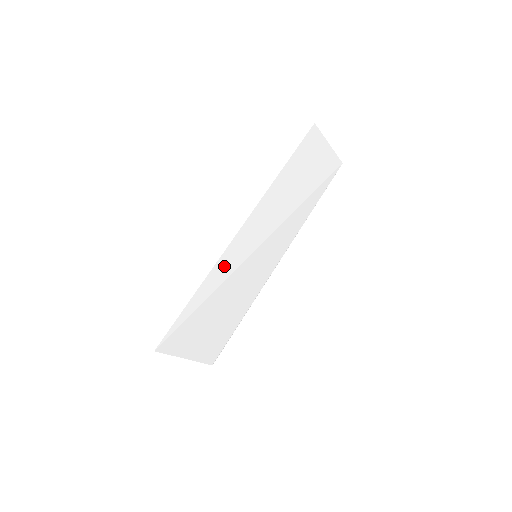
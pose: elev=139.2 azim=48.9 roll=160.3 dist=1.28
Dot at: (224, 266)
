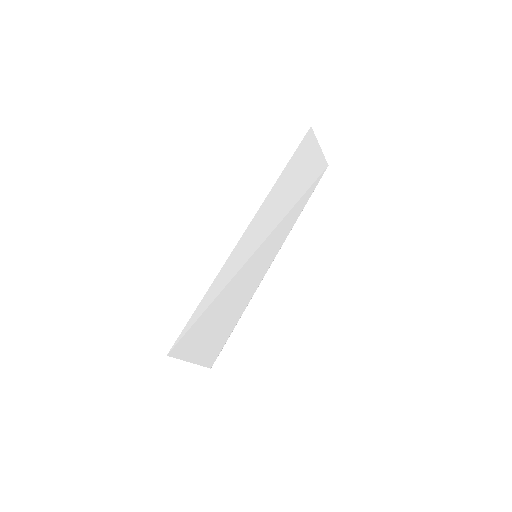
Dot at: (230, 266)
